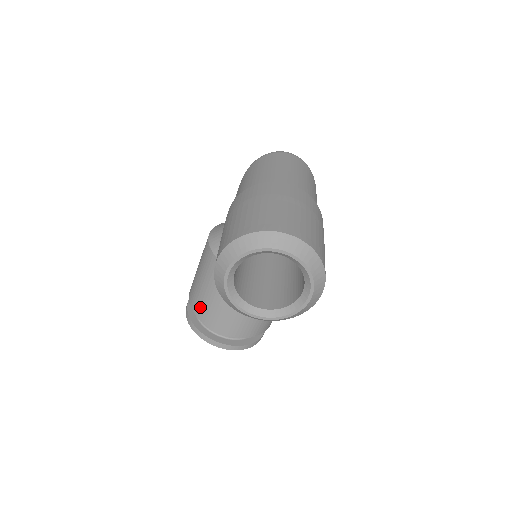
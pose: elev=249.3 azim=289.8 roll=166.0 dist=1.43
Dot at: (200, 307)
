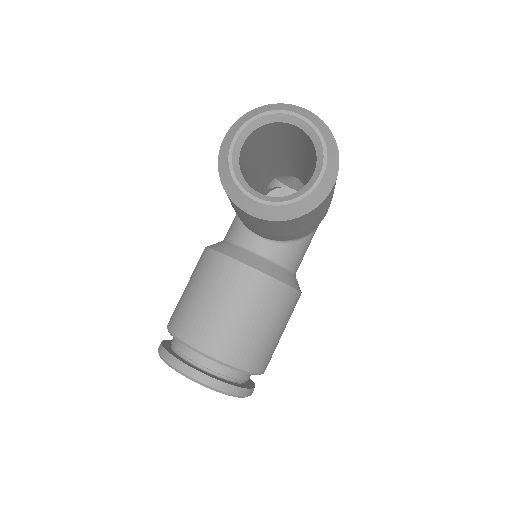
Dot at: (180, 319)
